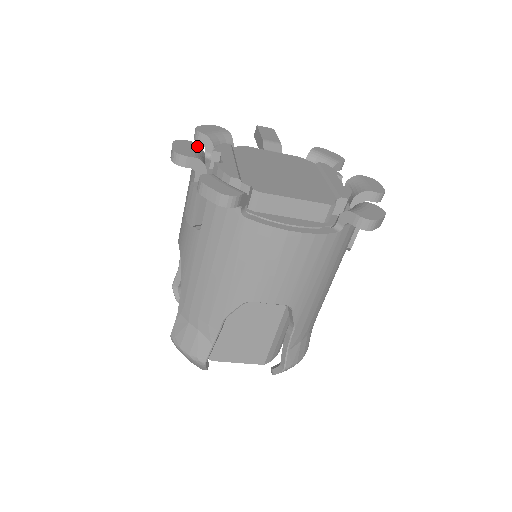
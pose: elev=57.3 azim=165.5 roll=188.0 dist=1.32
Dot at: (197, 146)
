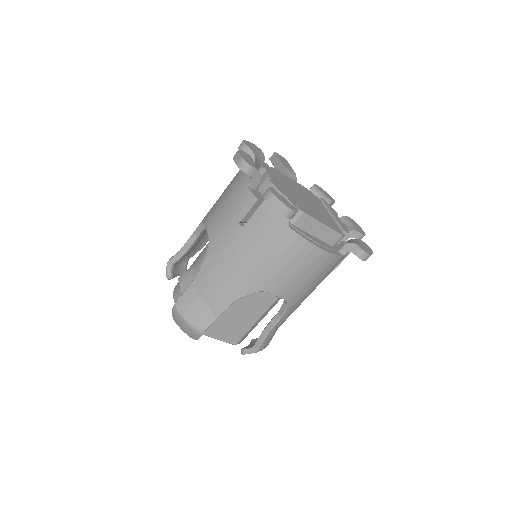
Dot at: (252, 159)
